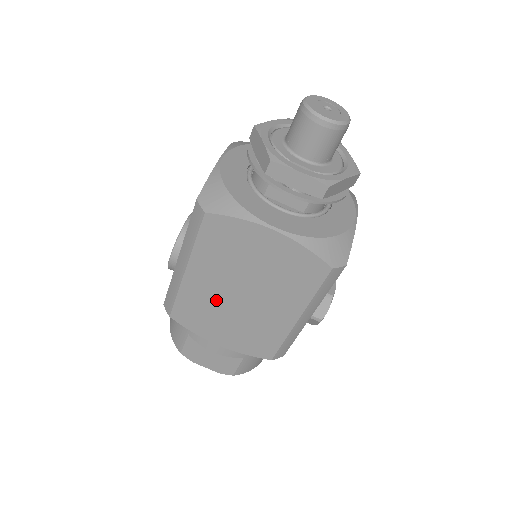
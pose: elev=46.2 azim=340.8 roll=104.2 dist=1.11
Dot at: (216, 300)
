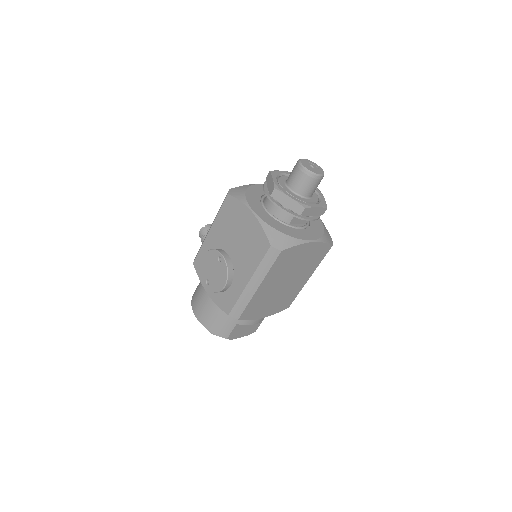
Dot at: (270, 293)
